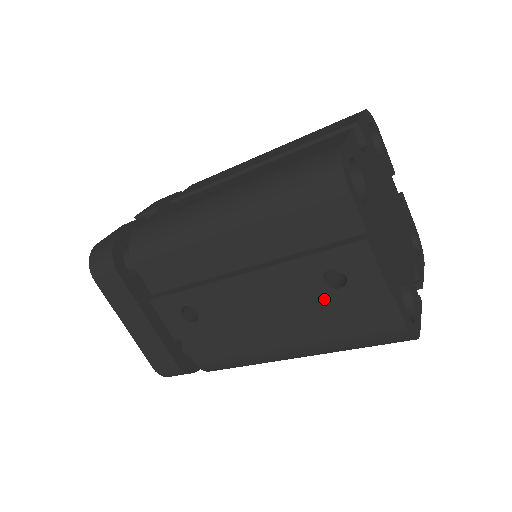
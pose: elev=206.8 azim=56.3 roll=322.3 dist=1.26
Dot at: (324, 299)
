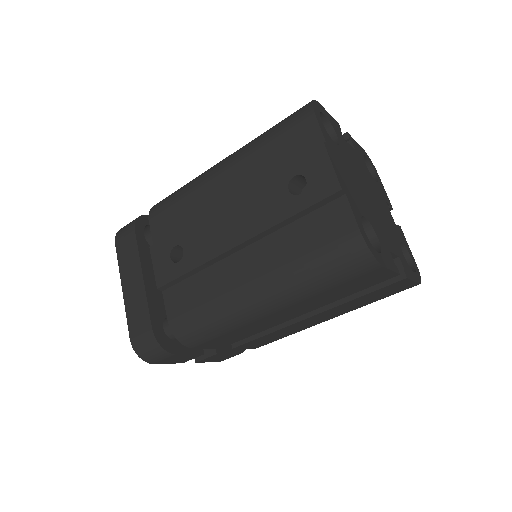
Dot at: (287, 208)
